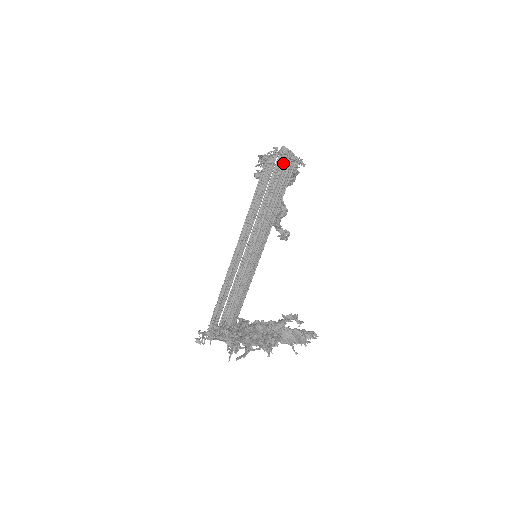
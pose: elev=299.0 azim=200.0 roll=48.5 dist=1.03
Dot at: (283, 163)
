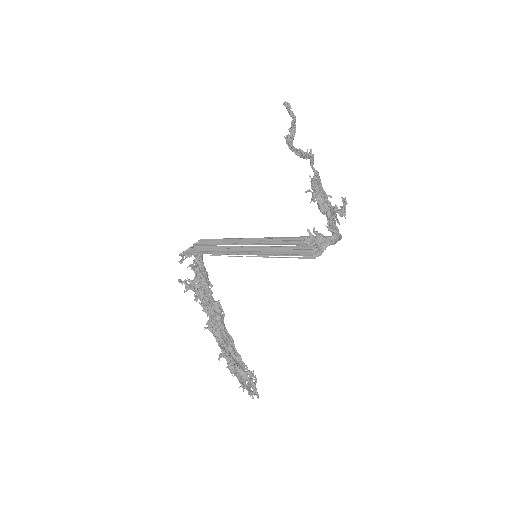
Dot at: occluded
